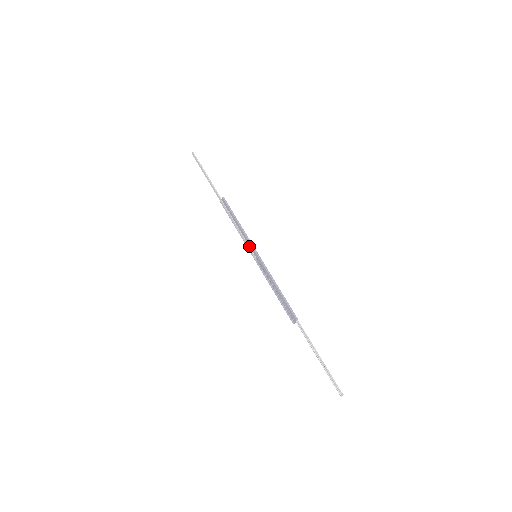
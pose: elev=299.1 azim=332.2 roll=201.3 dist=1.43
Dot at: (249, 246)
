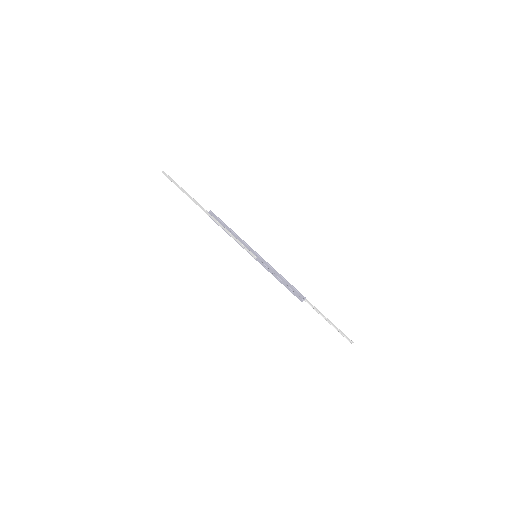
Dot at: (247, 249)
